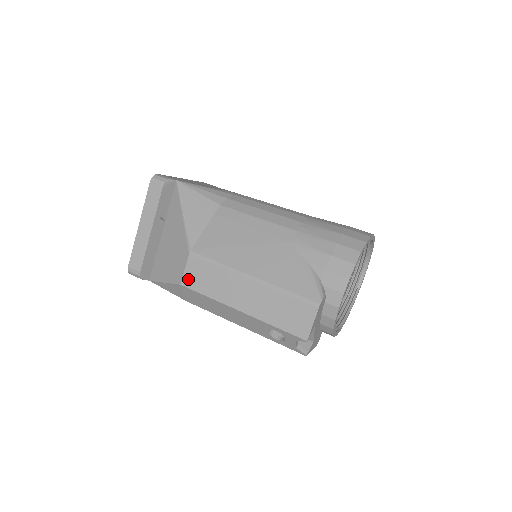
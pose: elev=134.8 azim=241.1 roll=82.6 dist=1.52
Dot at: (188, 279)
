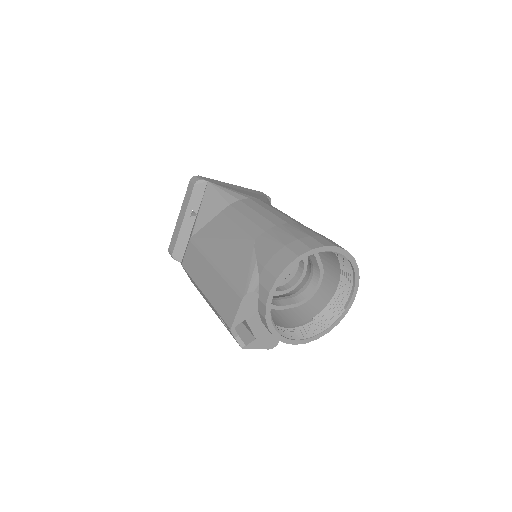
Dot at: (185, 261)
